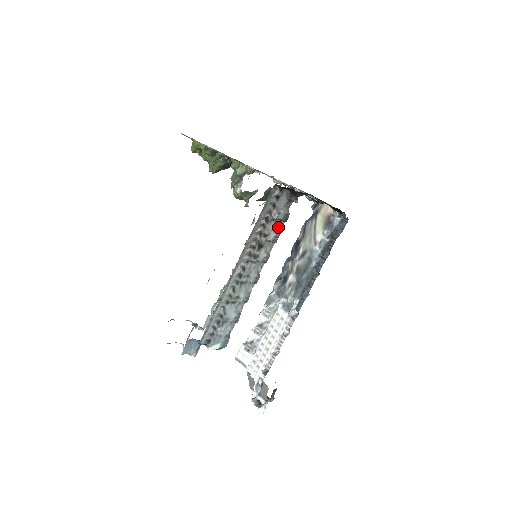
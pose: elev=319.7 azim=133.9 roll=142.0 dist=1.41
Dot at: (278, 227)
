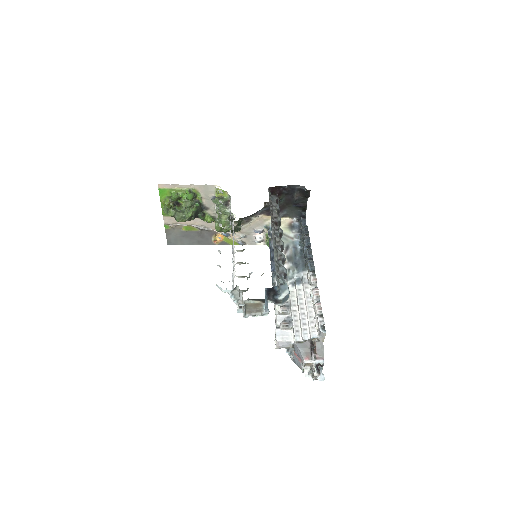
Dot at: occluded
